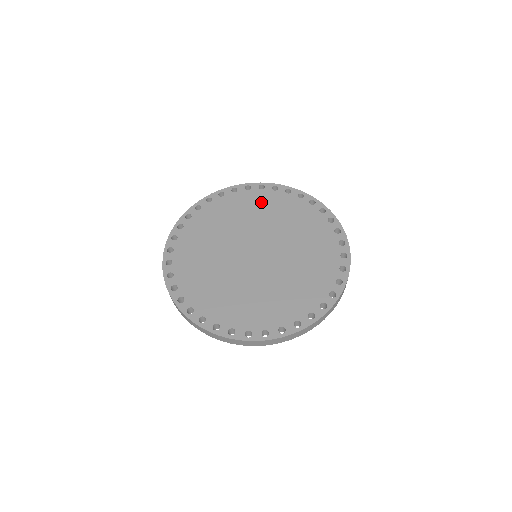
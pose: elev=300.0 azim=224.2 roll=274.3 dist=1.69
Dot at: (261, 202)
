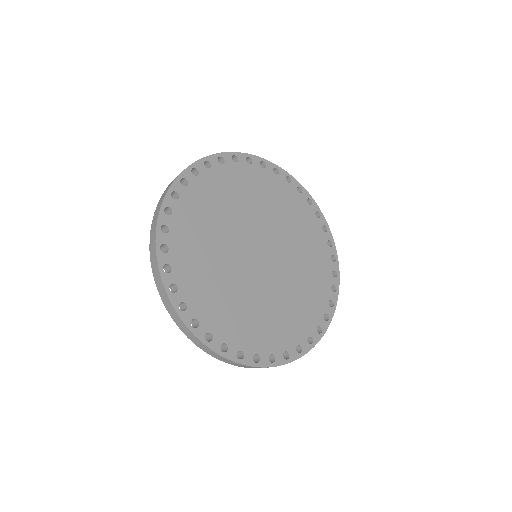
Dot at: (253, 183)
